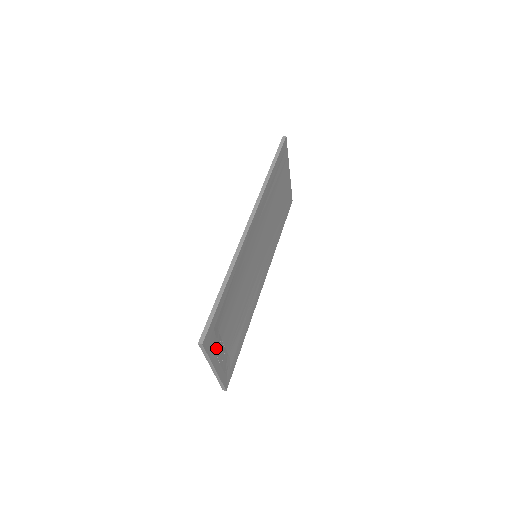
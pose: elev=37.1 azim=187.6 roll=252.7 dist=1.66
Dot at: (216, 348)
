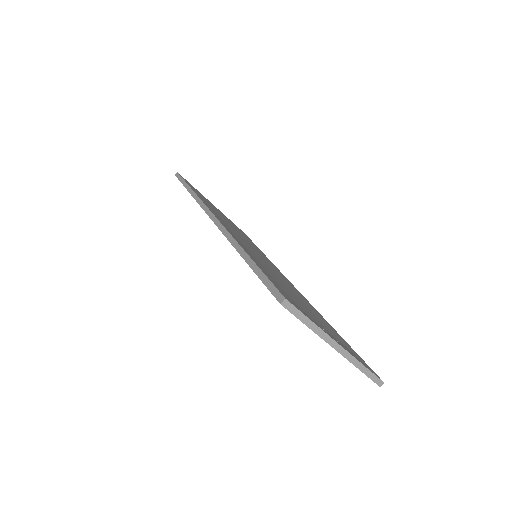
Dot at: occluded
